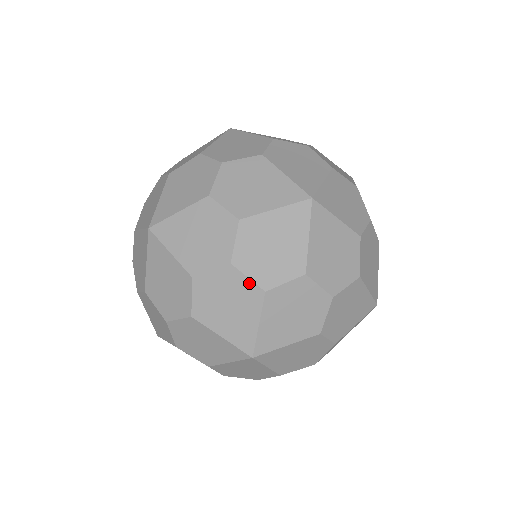
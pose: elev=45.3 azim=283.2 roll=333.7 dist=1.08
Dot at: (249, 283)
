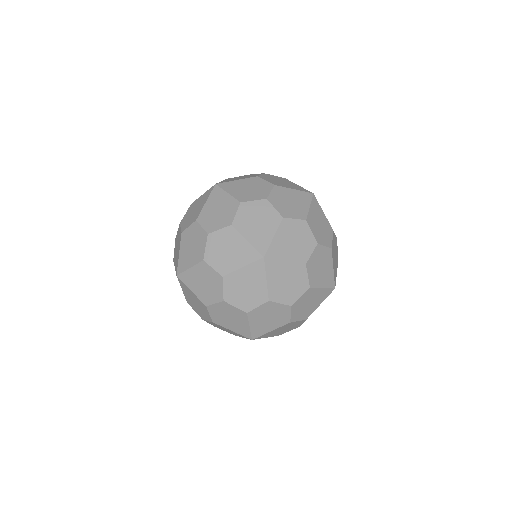
Dot at: (275, 211)
